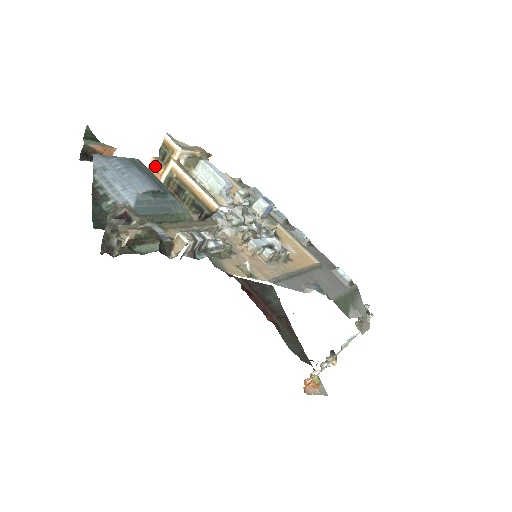
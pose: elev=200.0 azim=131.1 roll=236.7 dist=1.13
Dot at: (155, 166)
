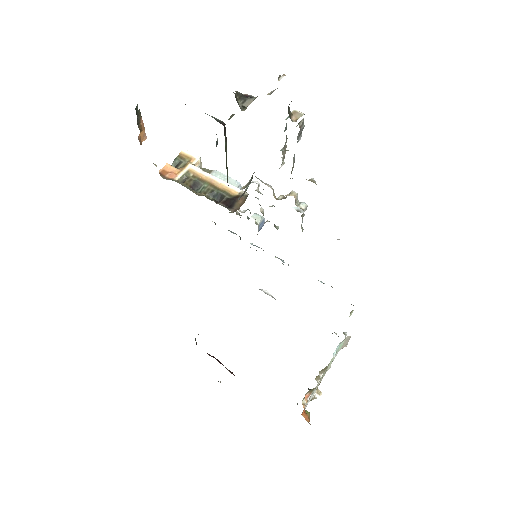
Dot at: (169, 169)
